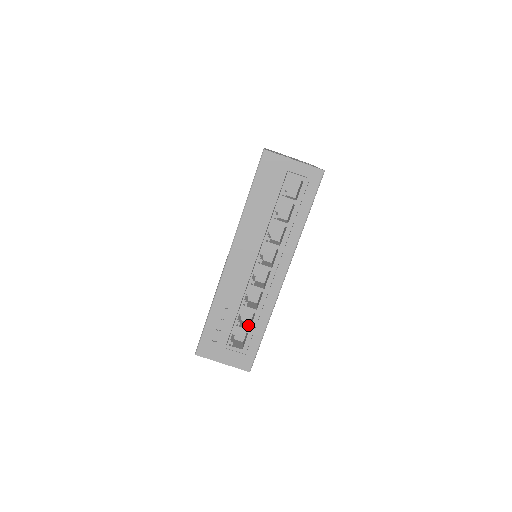
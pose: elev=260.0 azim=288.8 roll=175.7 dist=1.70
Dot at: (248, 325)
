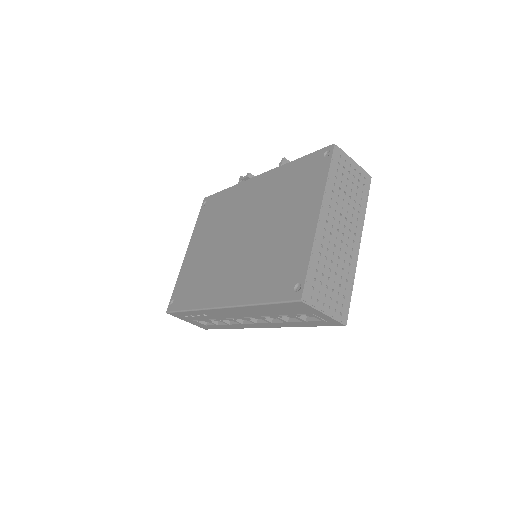
Dot at: occluded
